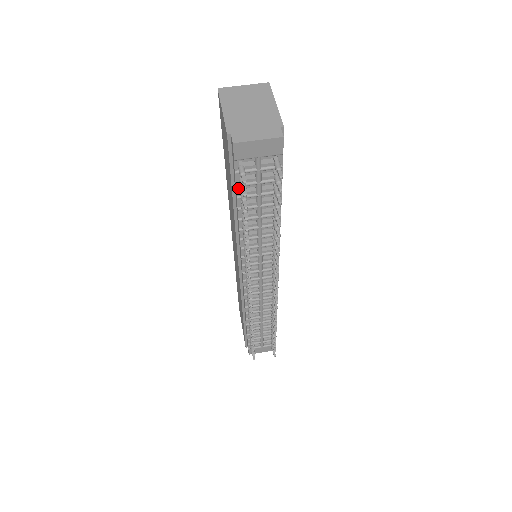
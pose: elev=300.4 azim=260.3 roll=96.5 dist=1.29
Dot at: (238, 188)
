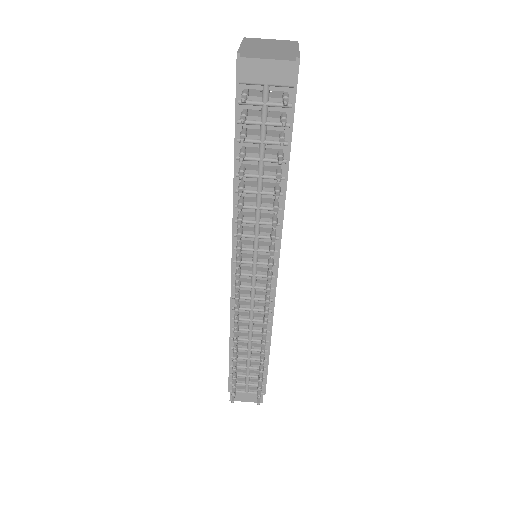
Dot at: (240, 127)
